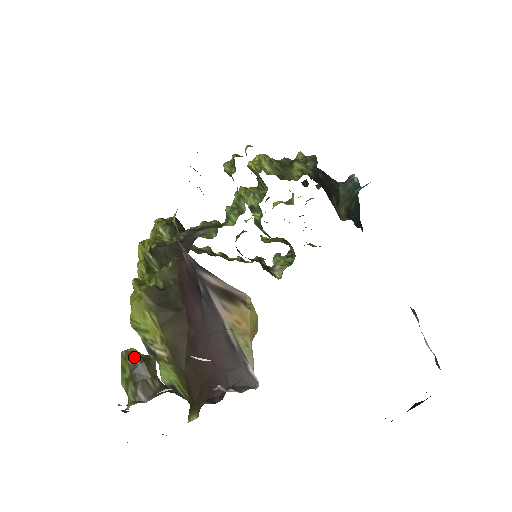
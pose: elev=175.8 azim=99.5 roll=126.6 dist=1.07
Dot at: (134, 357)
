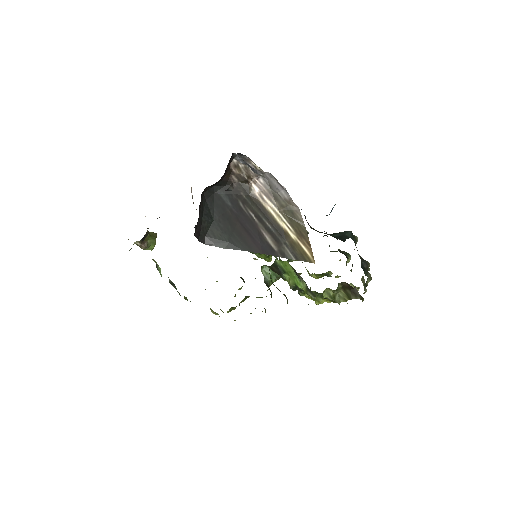
Dot at: occluded
